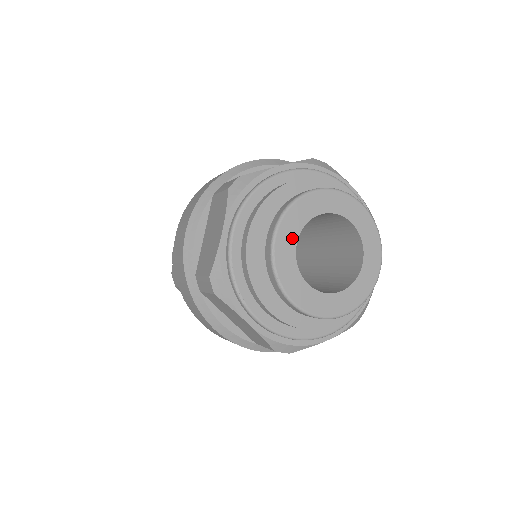
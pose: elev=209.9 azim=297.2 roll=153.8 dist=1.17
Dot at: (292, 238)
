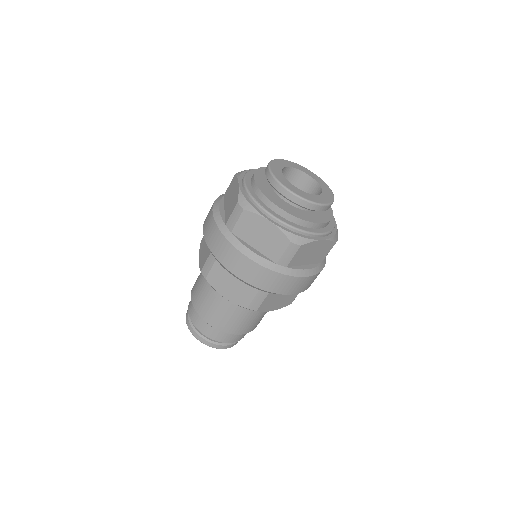
Dot at: (279, 170)
